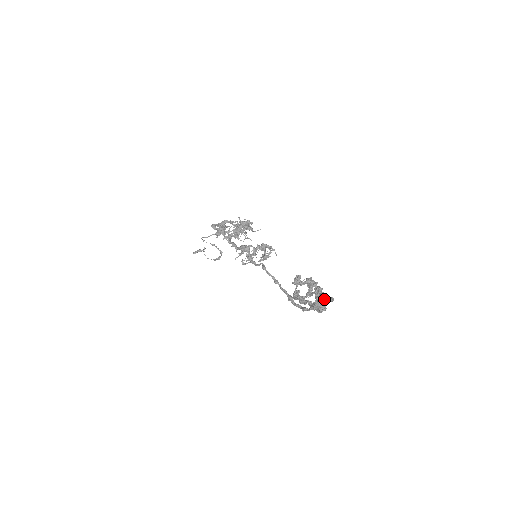
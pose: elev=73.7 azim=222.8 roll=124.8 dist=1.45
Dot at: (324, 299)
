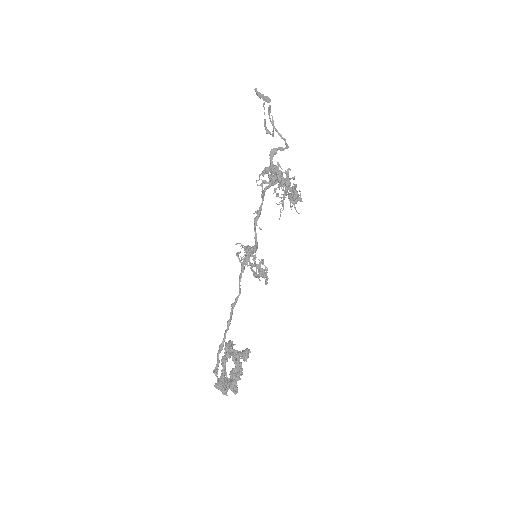
Dot at: occluded
